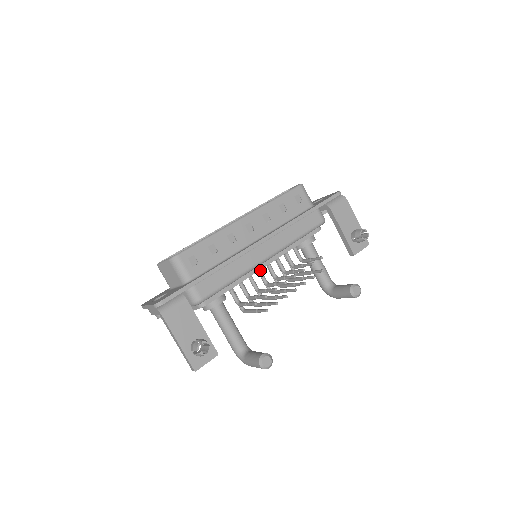
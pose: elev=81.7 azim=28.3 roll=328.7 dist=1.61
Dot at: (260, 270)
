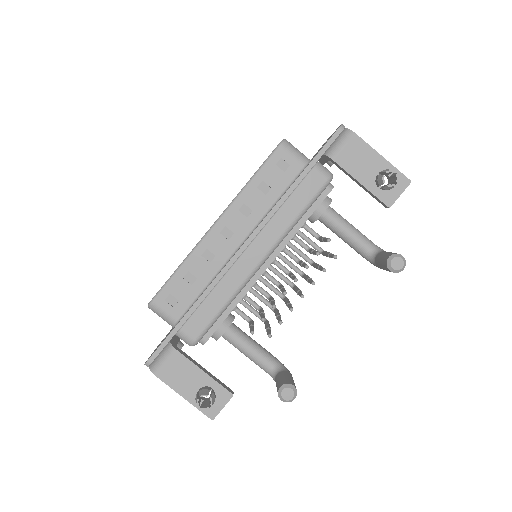
Dot at: (264, 273)
